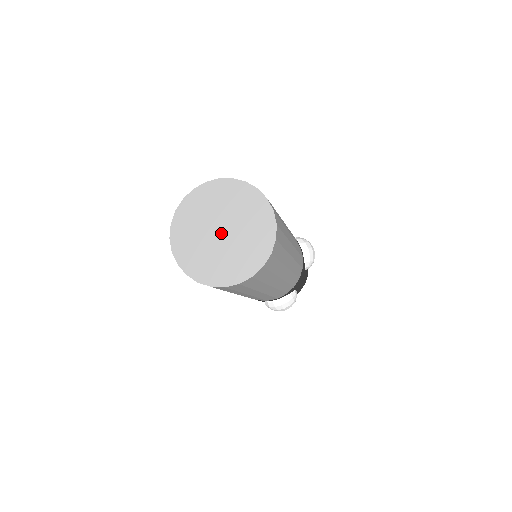
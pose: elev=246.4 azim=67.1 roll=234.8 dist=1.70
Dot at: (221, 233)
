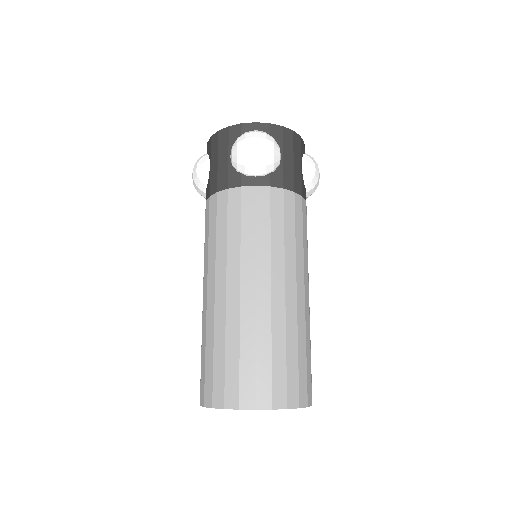
Dot at: occluded
